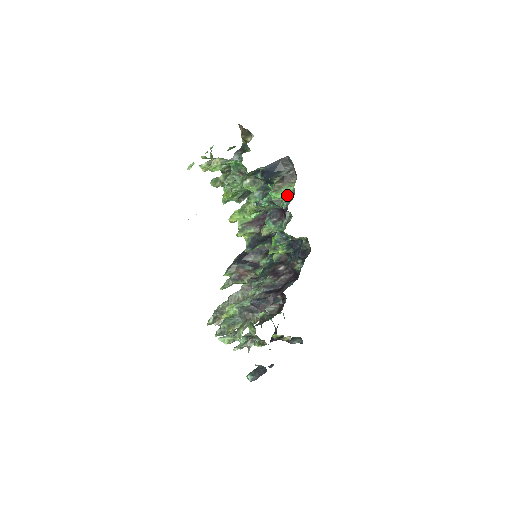
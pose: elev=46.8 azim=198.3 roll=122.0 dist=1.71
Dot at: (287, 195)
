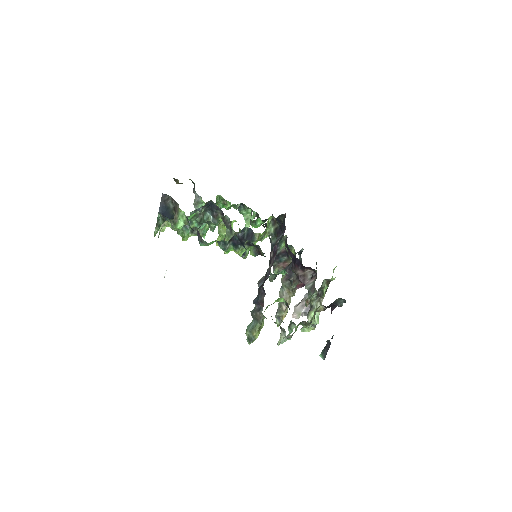
Dot at: (185, 219)
